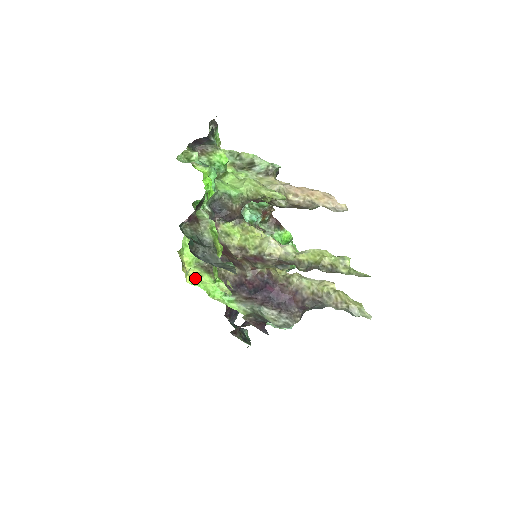
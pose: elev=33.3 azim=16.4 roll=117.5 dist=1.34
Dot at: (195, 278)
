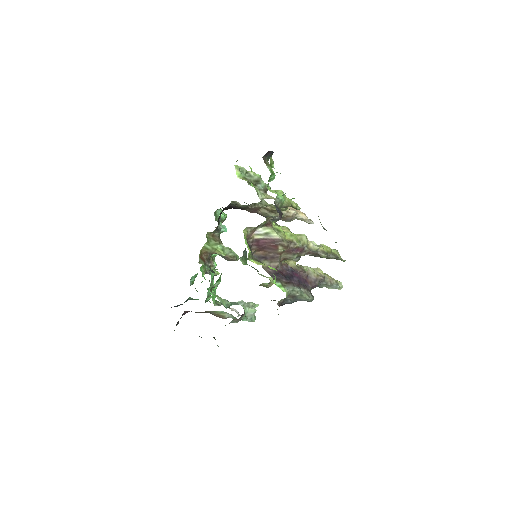
Dot at: occluded
